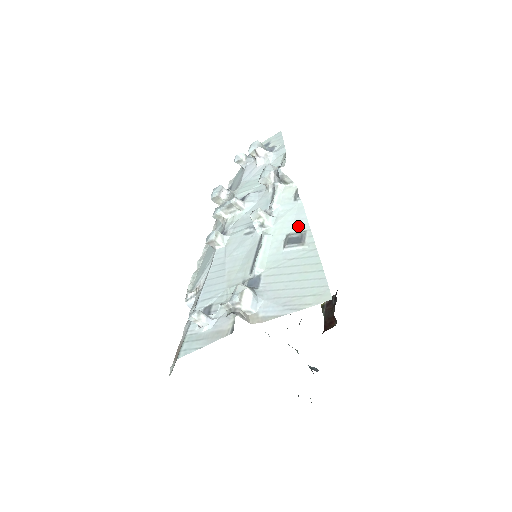
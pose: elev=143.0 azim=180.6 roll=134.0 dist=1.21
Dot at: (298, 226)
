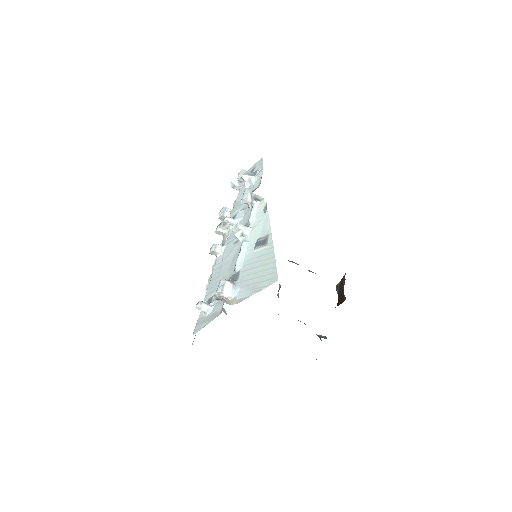
Dot at: (264, 232)
